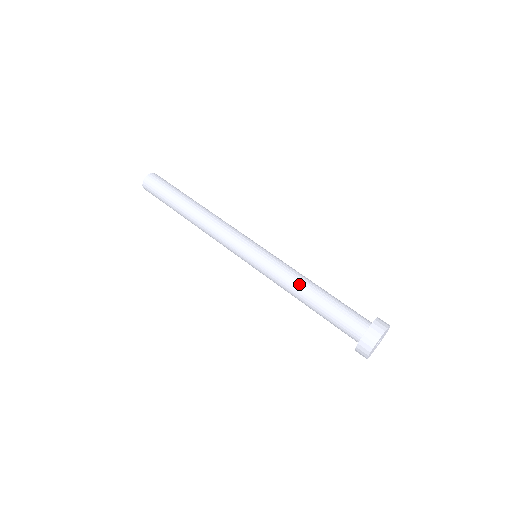
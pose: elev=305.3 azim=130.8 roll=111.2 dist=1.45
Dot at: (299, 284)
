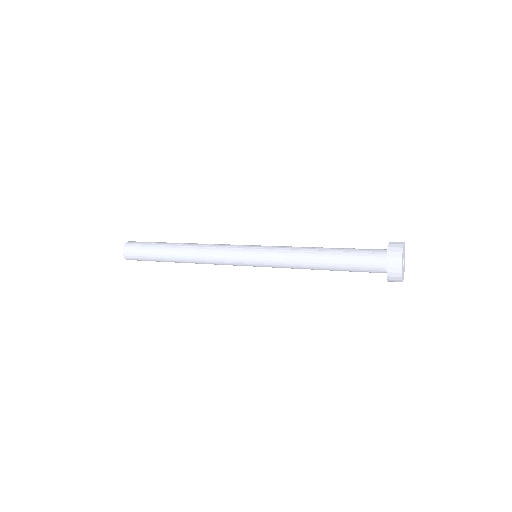
Dot at: (307, 252)
